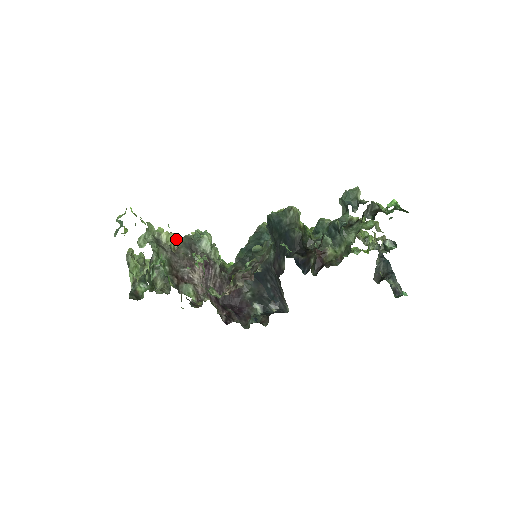
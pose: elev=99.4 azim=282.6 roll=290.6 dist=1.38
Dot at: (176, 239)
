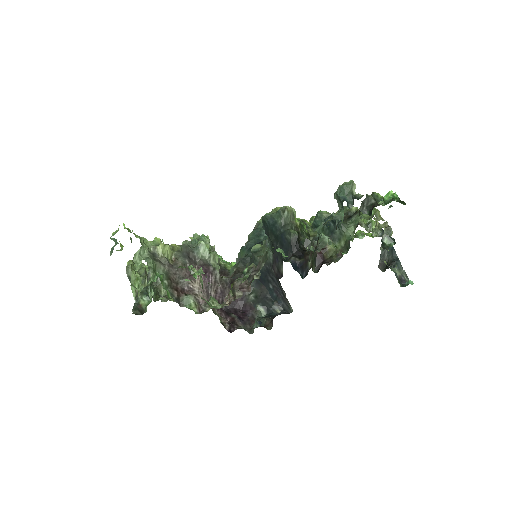
Dot at: (174, 247)
